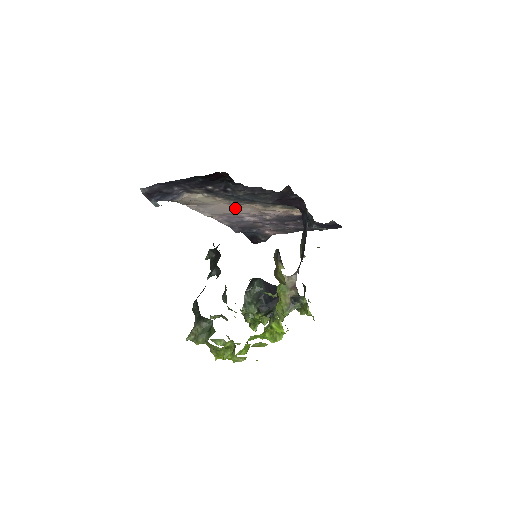
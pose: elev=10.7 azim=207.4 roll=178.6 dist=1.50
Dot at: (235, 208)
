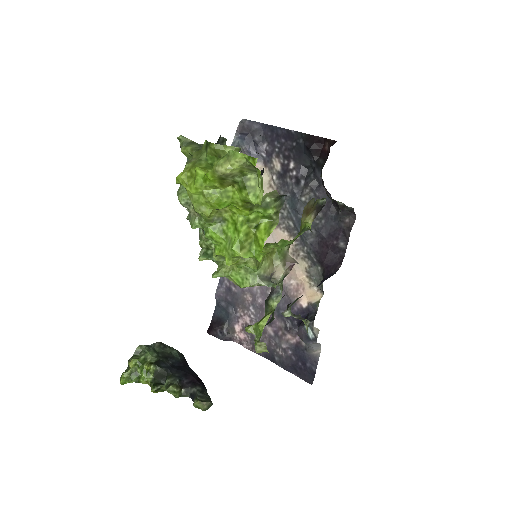
Dot at: occluded
